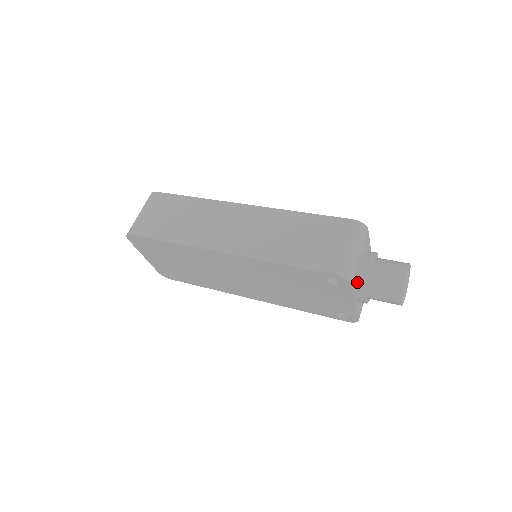
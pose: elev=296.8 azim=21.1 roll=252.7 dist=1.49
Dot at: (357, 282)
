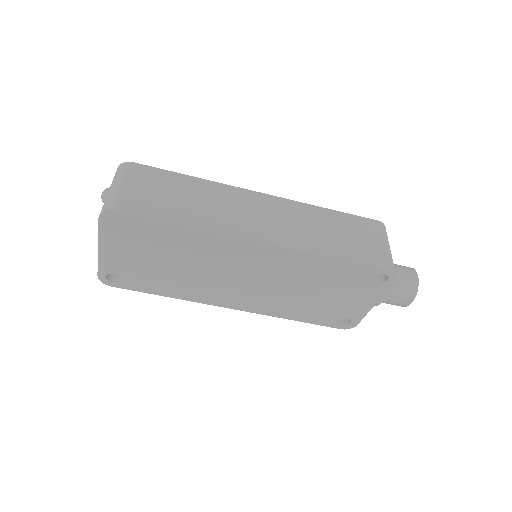
Dot at: occluded
